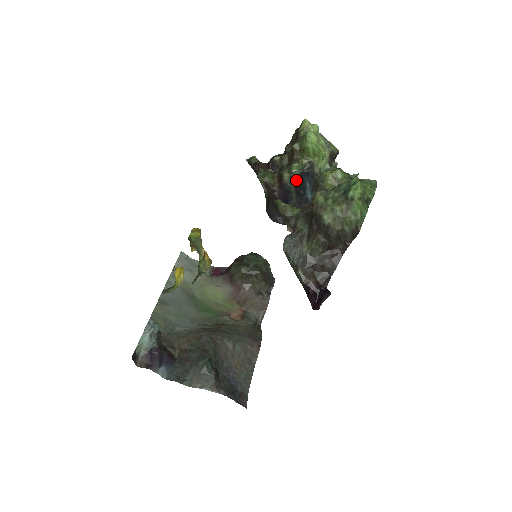
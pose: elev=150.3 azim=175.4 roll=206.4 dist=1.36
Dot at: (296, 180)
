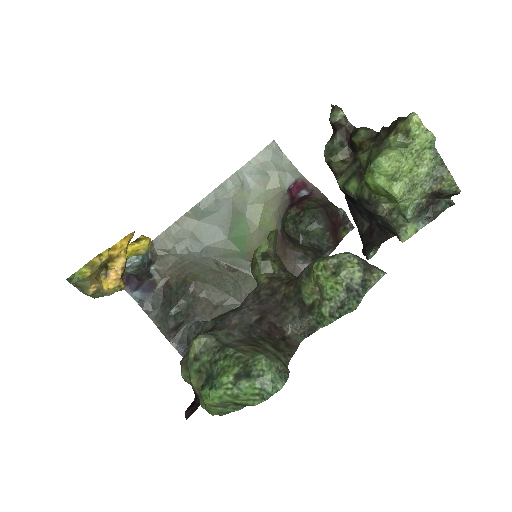
Dot at: occluded
